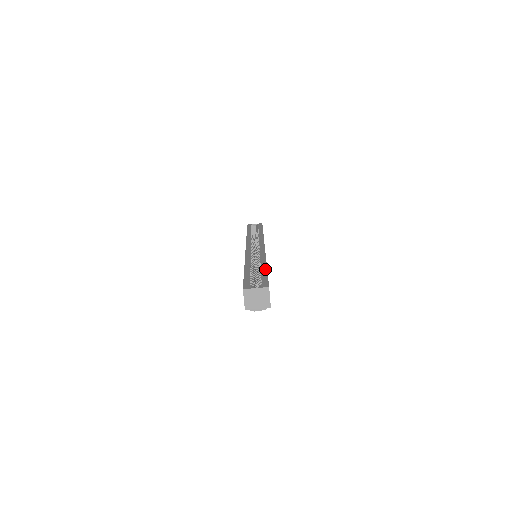
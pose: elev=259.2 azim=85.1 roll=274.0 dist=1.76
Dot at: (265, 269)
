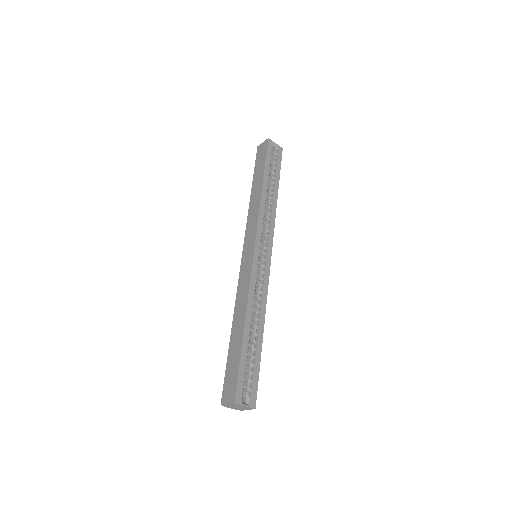
Dot at: (261, 347)
